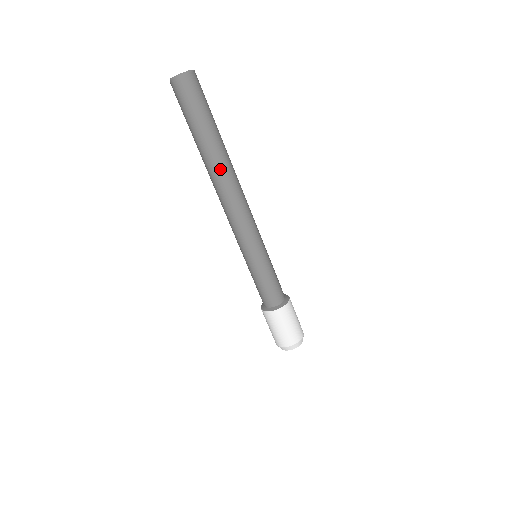
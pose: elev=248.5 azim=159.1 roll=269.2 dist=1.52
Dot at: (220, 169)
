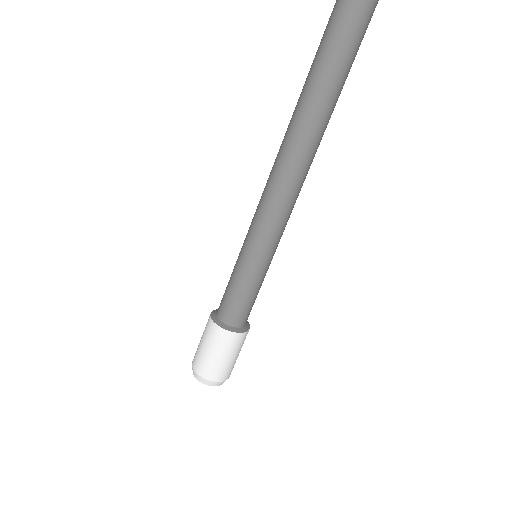
Dot at: (316, 133)
